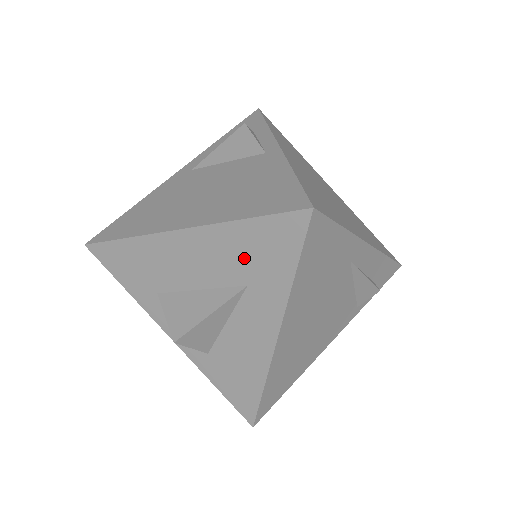
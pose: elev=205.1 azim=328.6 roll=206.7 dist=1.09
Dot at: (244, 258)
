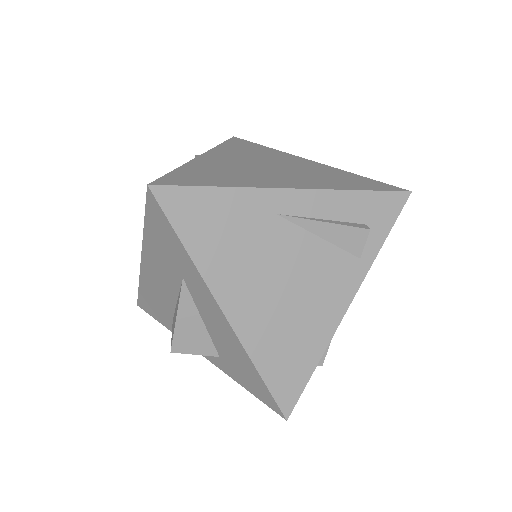
Dot at: (166, 256)
